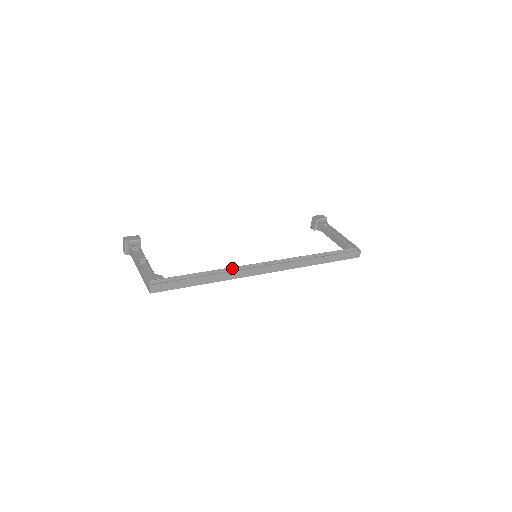
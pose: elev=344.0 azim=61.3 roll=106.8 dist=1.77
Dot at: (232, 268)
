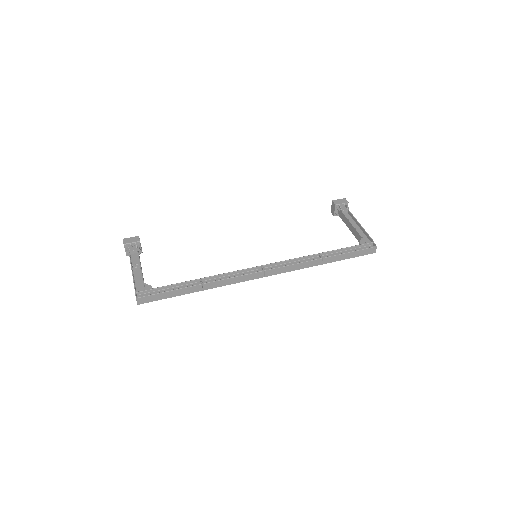
Dot at: (224, 274)
